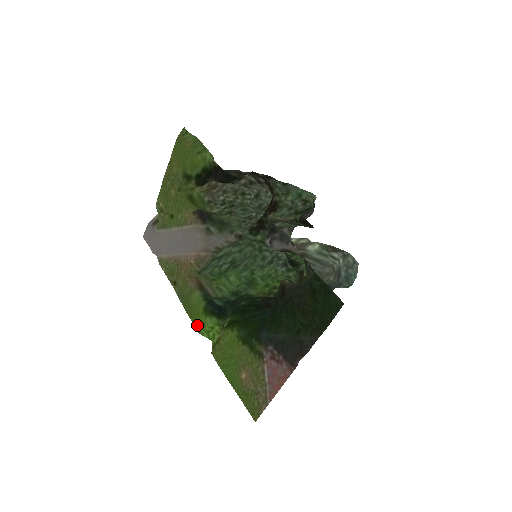
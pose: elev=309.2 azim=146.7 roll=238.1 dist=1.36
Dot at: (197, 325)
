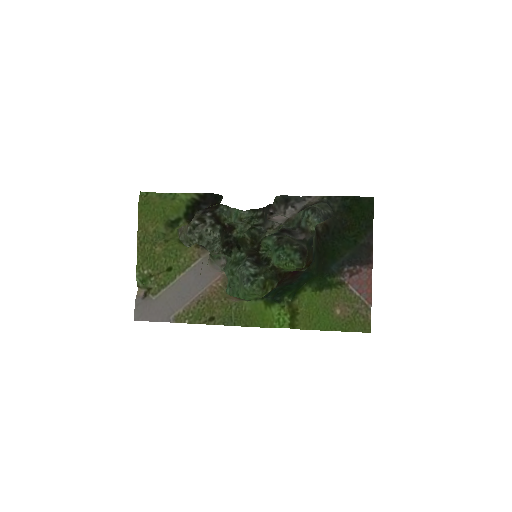
Dot at: (265, 323)
